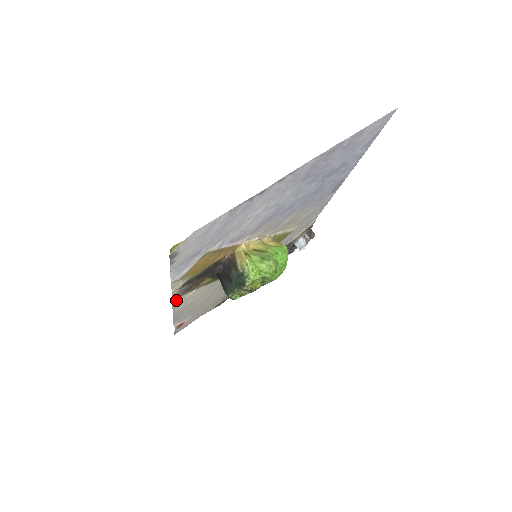
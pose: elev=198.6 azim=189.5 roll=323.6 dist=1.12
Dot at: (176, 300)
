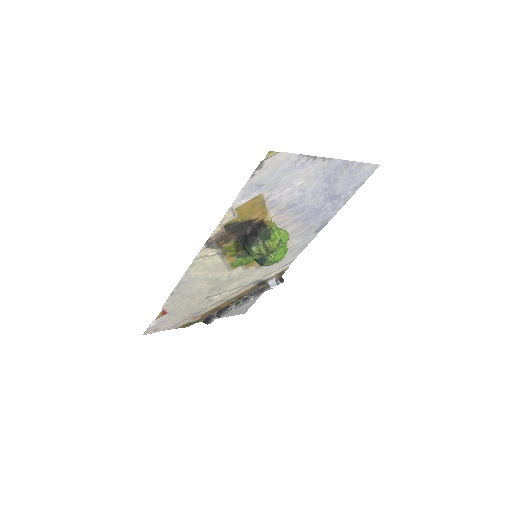
Dot at: (203, 250)
